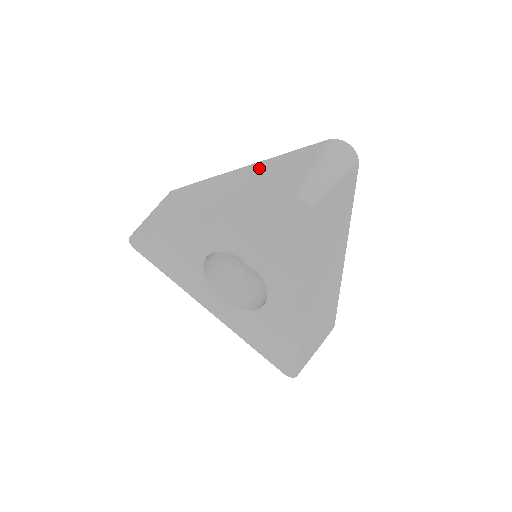
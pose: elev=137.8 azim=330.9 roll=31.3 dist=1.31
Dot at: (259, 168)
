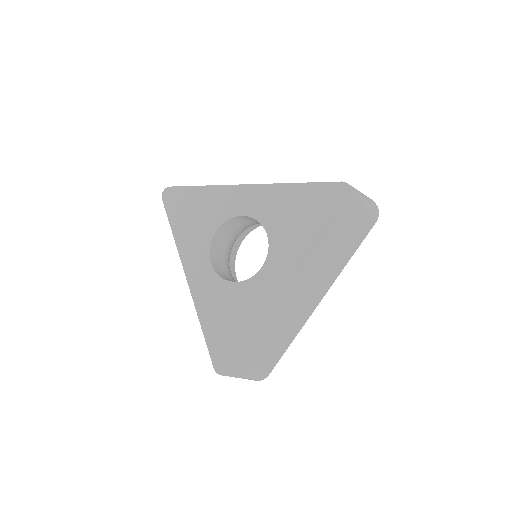
Dot at: occluded
